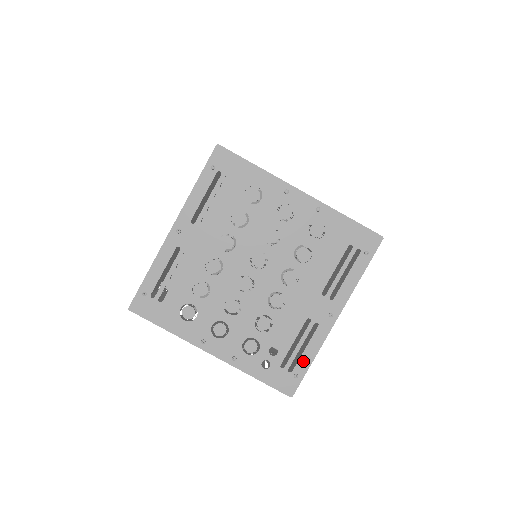
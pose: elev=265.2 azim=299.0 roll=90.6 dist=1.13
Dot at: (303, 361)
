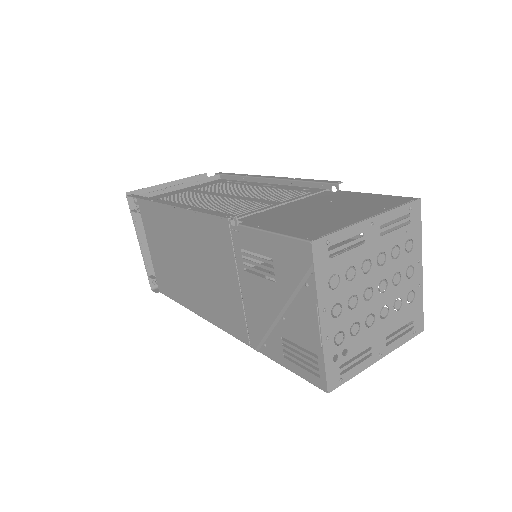
Dot at: (350, 373)
